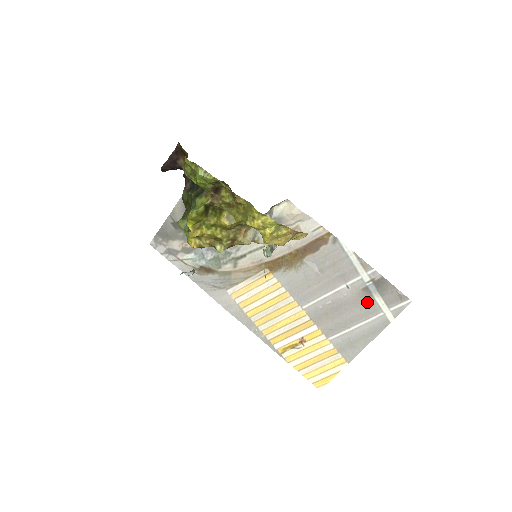
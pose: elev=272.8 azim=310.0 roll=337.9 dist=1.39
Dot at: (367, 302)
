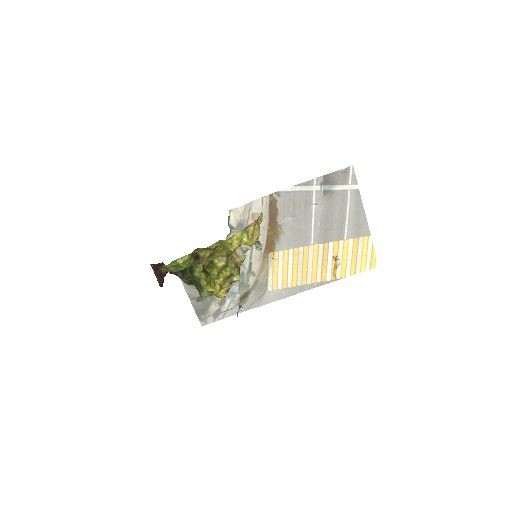
Dot at: (335, 197)
